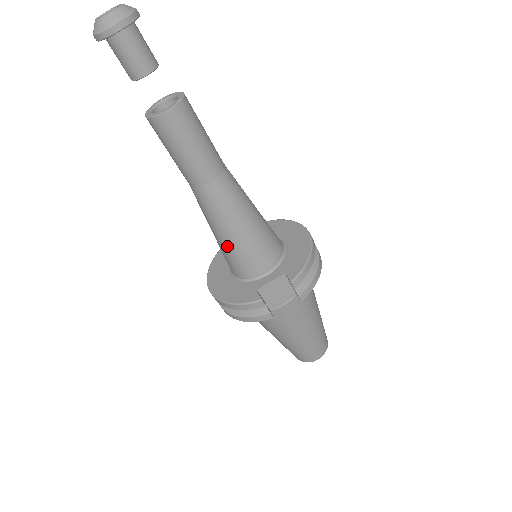
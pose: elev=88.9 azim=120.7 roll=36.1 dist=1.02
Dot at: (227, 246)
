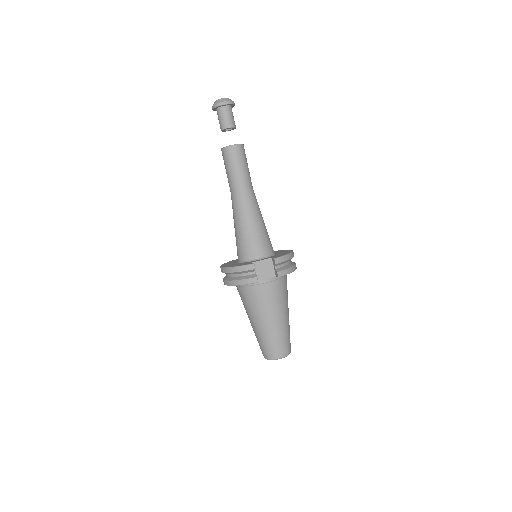
Dot at: (241, 234)
